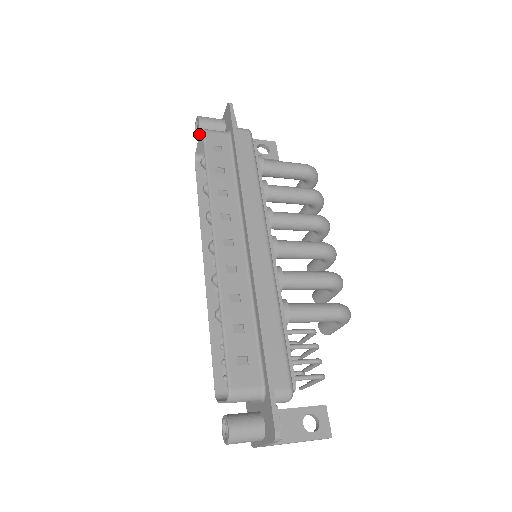
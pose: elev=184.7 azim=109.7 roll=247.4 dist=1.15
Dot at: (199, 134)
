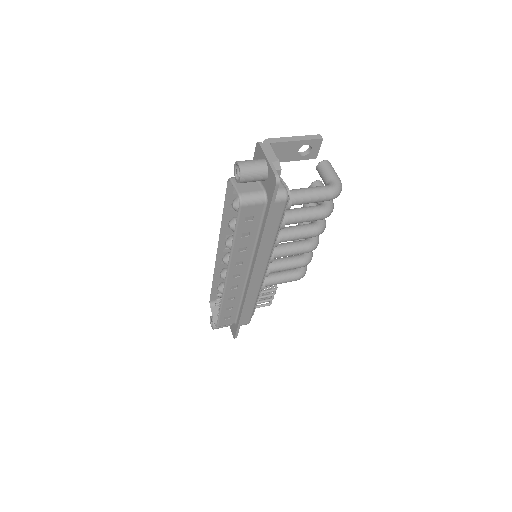
Dot at: (237, 180)
